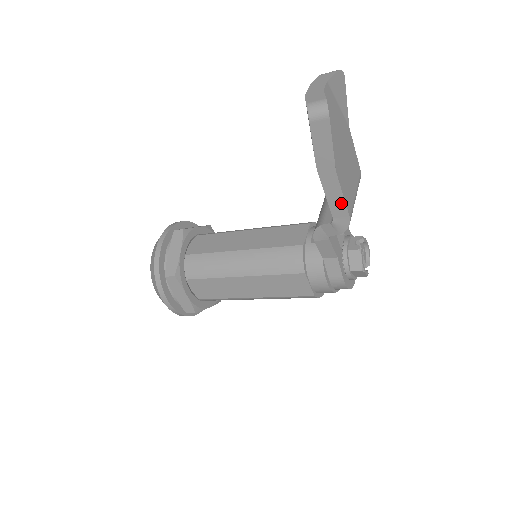
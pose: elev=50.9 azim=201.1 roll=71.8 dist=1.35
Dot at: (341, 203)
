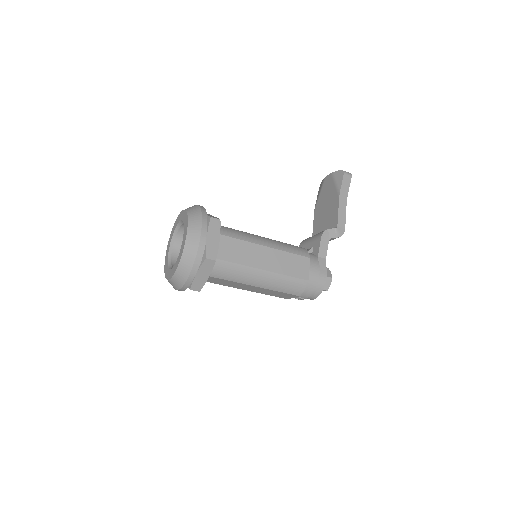
Dot at: (344, 219)
